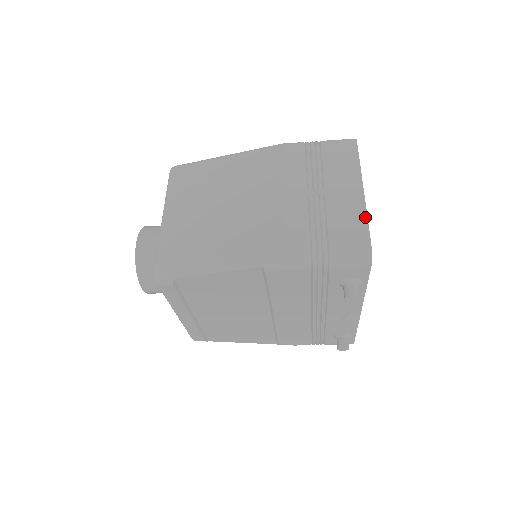
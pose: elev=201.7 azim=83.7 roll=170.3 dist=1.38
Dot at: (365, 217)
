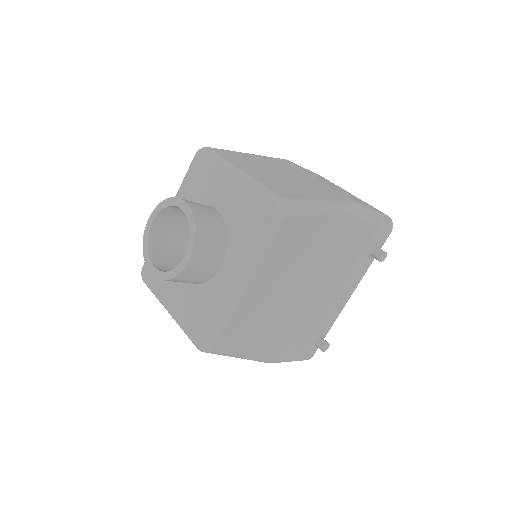
Dot at: (370, 205)
